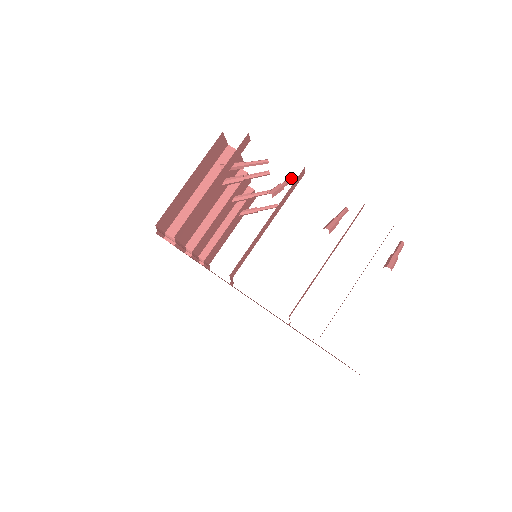
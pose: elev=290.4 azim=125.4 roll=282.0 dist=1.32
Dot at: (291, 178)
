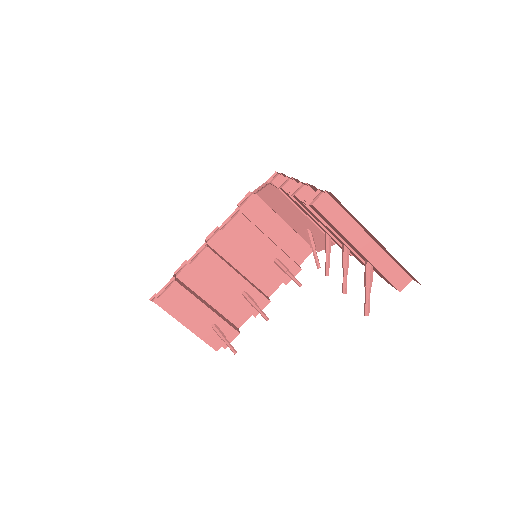
Dot at: occluded
